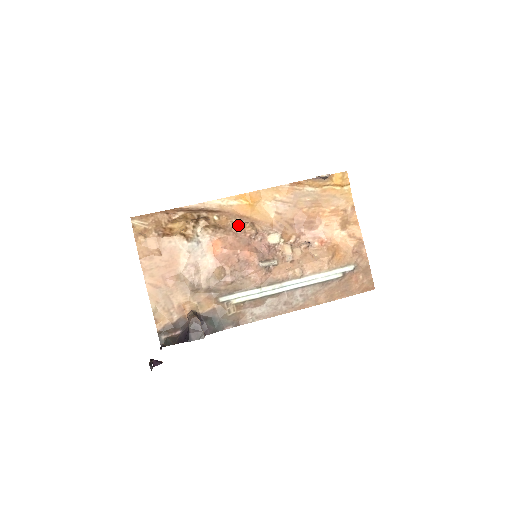
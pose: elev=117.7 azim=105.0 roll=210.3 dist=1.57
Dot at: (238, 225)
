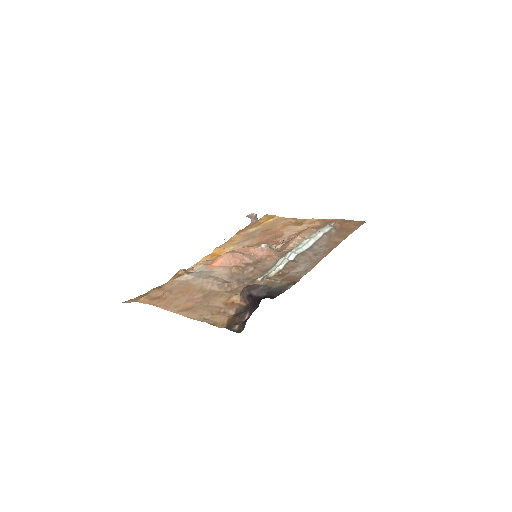
Dot at: occluded
